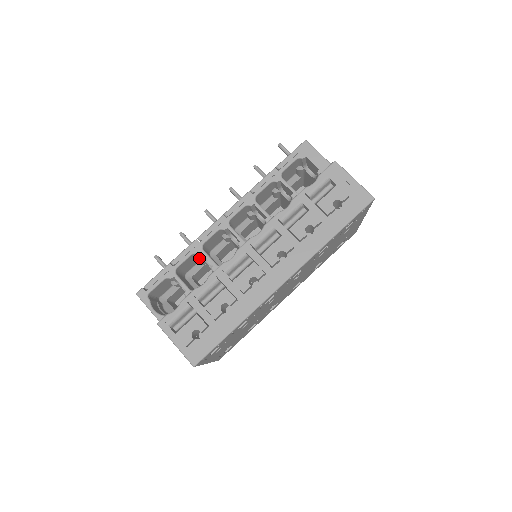
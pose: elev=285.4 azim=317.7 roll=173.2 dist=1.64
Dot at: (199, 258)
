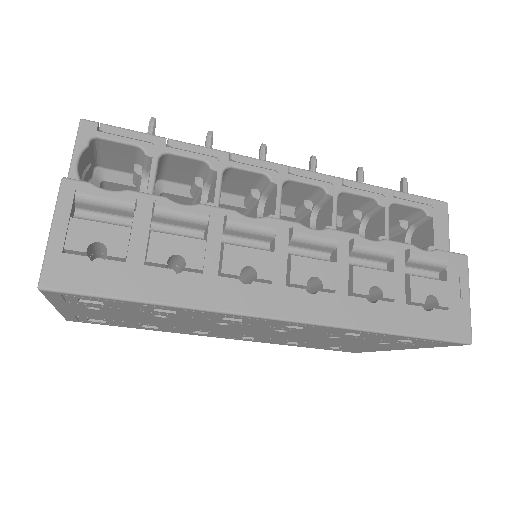
Dot at: (201, 179)
